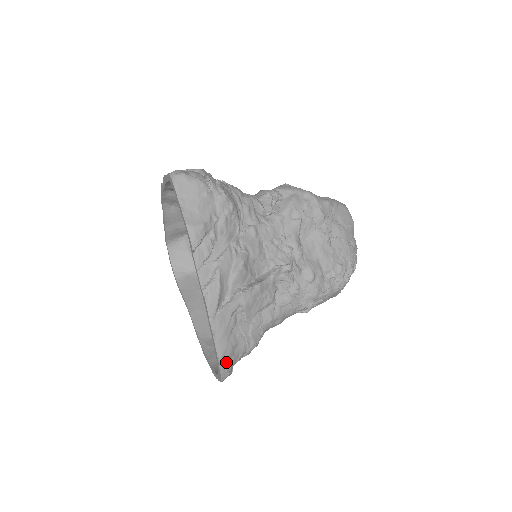
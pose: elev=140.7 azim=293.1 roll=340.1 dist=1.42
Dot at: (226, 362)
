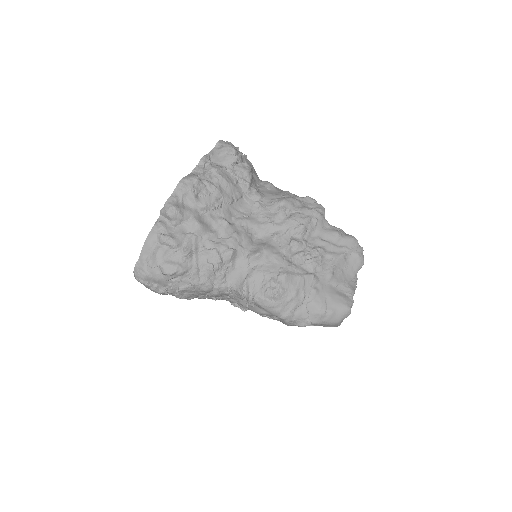
Dot at: occluded
